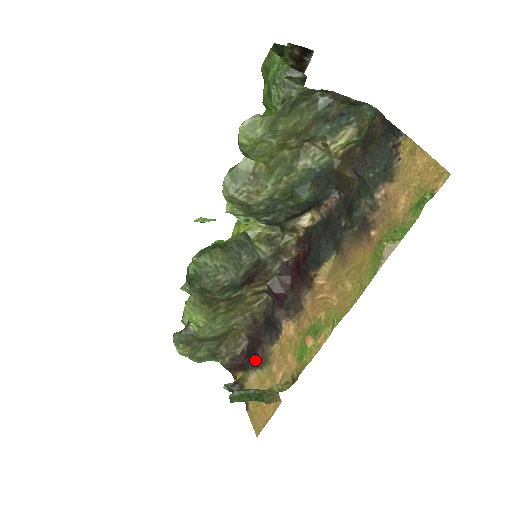
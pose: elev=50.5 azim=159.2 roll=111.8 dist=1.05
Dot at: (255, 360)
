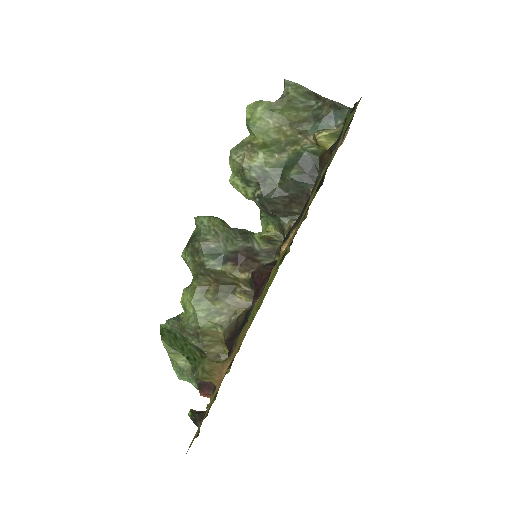
Dot at: occluded
